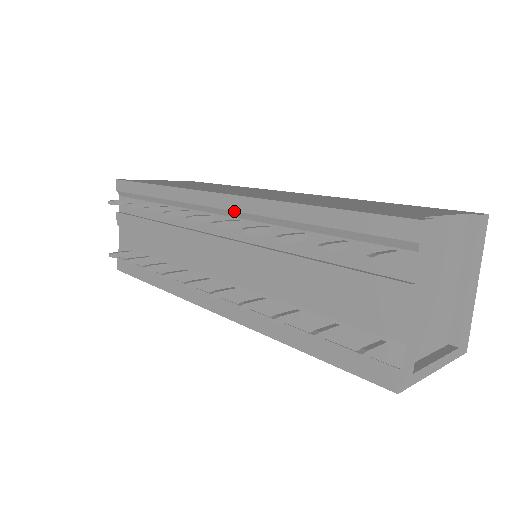
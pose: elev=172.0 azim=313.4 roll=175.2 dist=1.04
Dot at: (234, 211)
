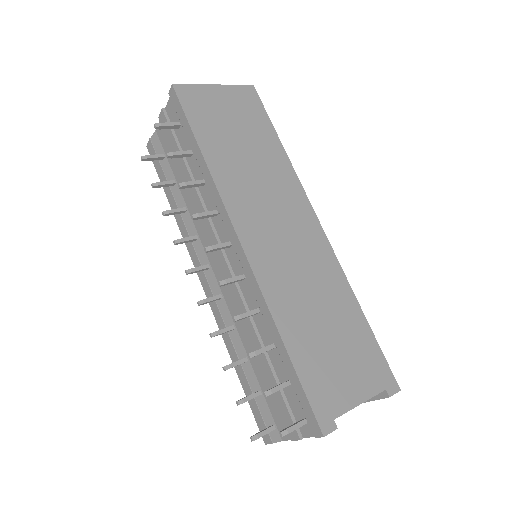
Dot at: (244, 270)
